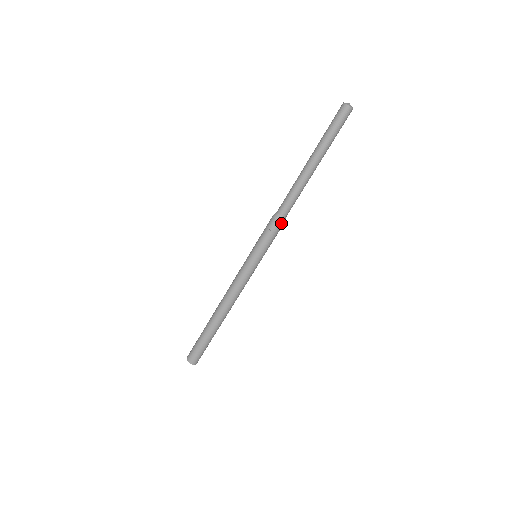
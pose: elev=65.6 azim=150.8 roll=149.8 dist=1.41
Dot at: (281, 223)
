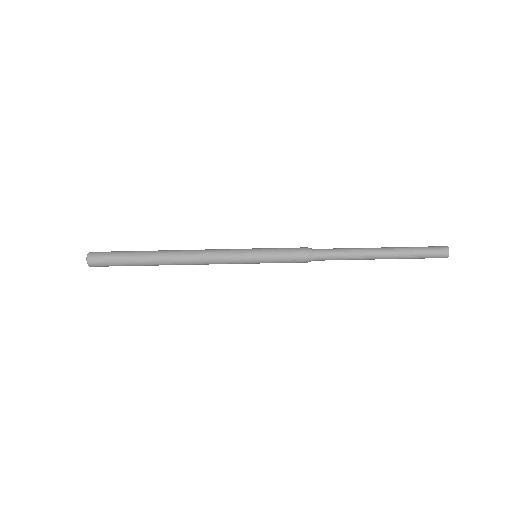
Dot at: (307, 262)
